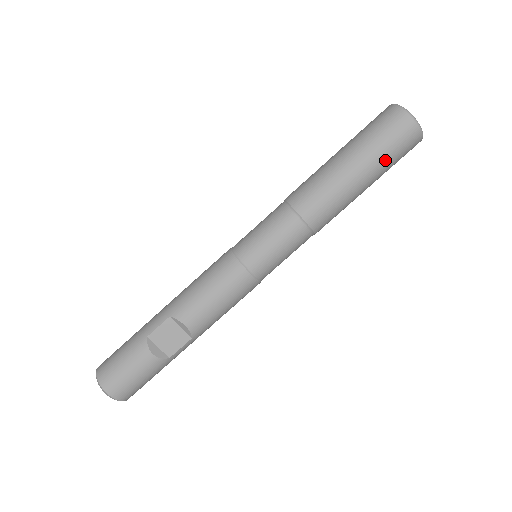
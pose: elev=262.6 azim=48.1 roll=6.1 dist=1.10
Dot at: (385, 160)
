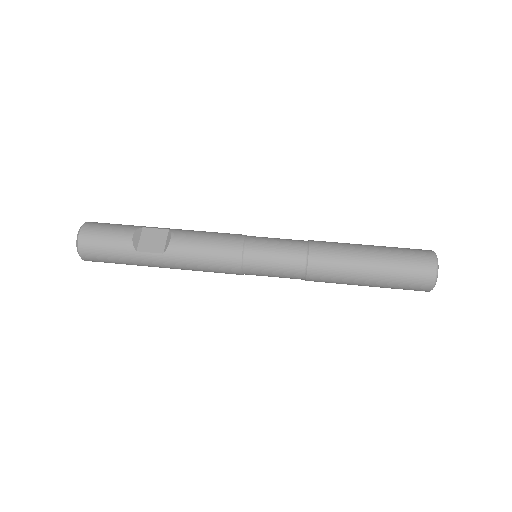
Dot at: (396, 267)
